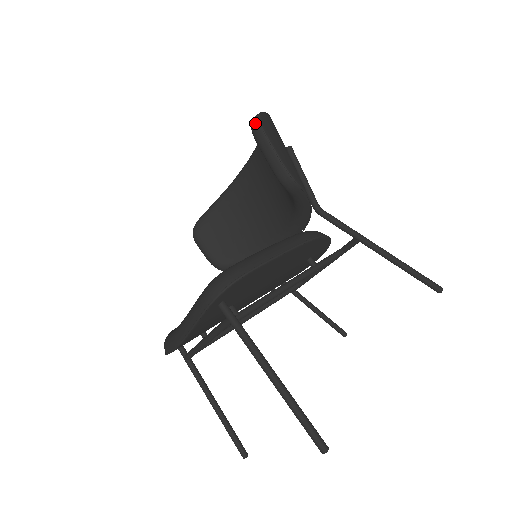
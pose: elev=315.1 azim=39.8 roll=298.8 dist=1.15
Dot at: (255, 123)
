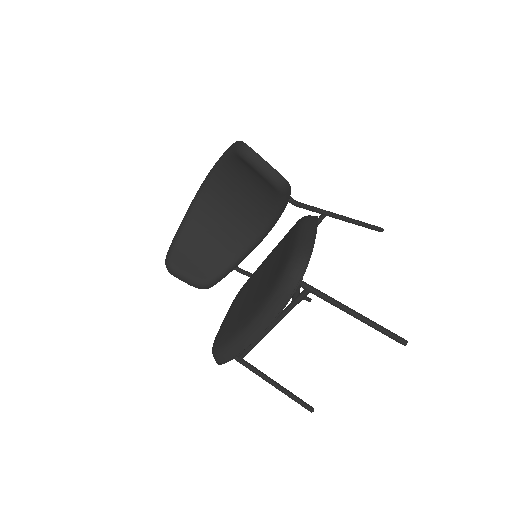
Dot at: (246, 149)
